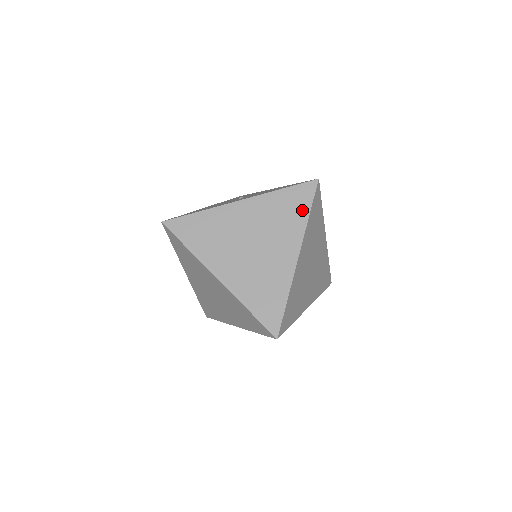
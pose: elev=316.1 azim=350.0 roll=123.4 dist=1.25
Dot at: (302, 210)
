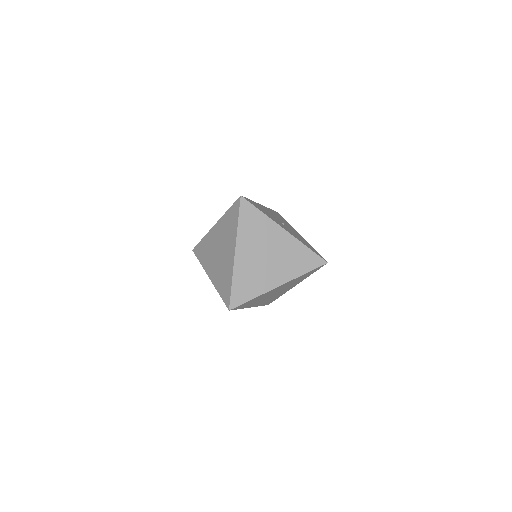
Dot at: (305, 268)
